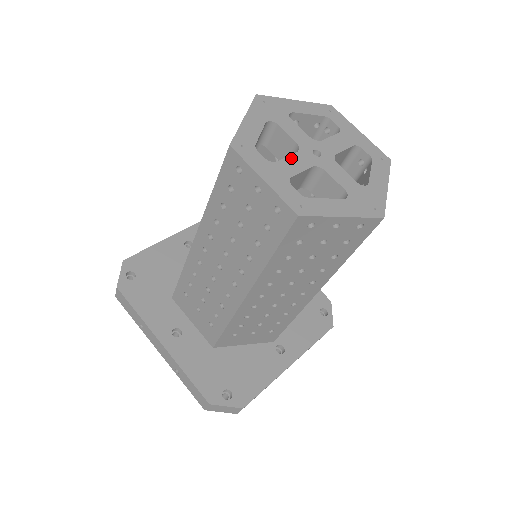
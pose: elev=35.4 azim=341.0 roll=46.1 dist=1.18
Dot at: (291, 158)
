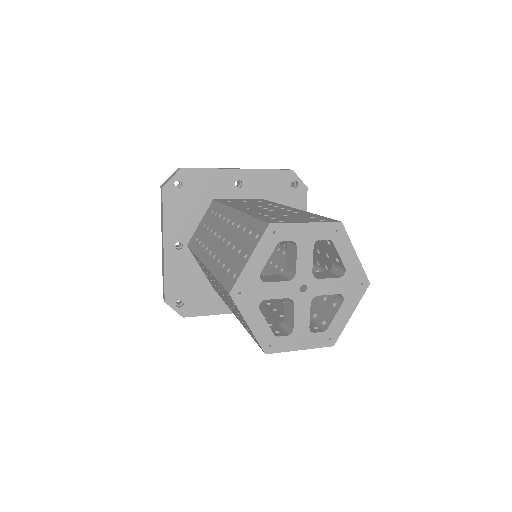
Dot at: (297, 315)
